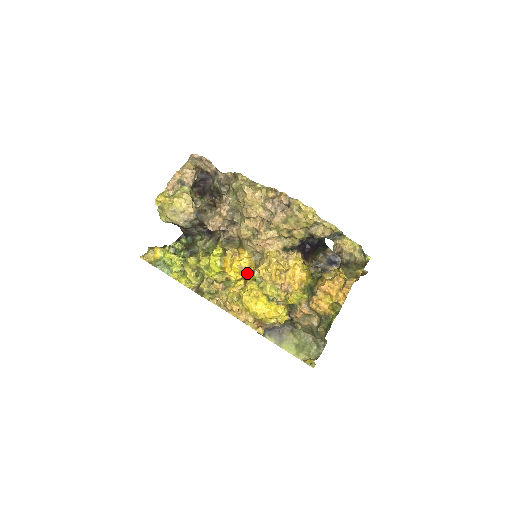
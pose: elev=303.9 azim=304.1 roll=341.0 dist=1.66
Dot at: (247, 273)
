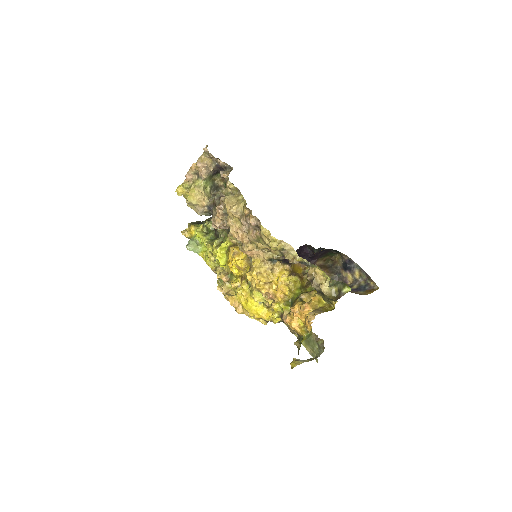
Dot at: (243, 273)
